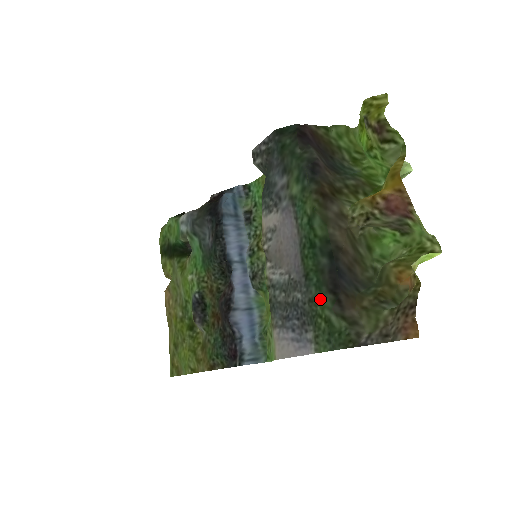
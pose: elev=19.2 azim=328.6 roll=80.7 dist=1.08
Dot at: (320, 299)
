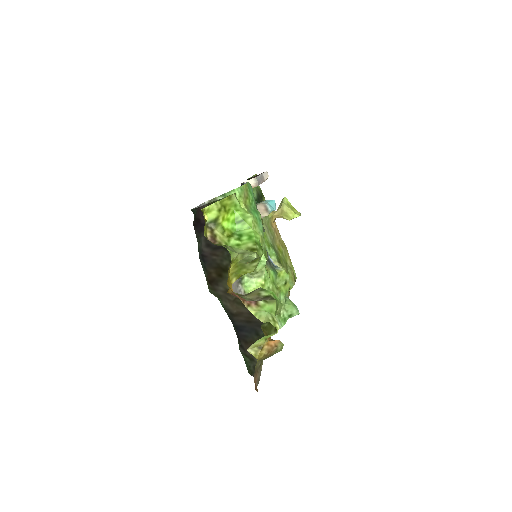
Dot at: occluded
